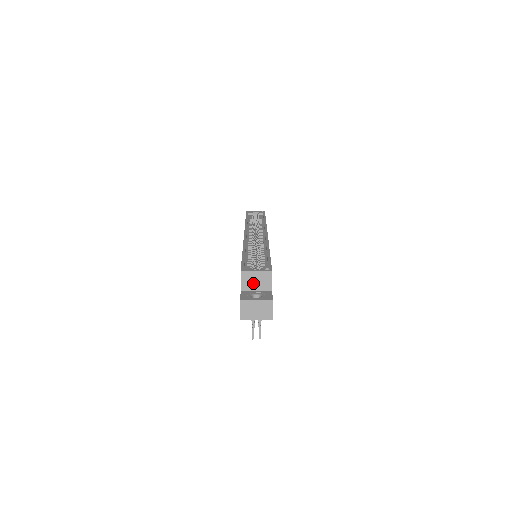
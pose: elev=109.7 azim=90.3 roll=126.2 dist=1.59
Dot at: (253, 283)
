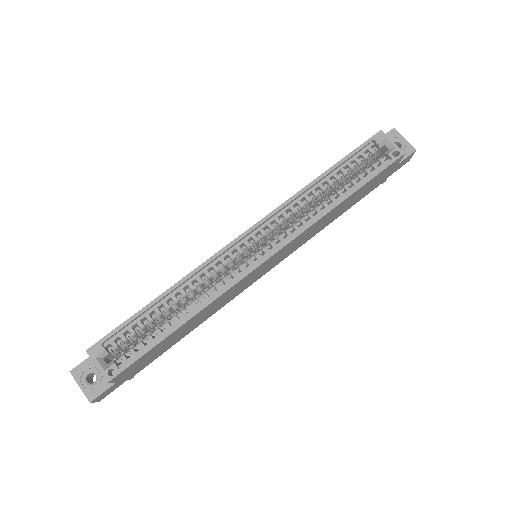
Dot at: occluded
